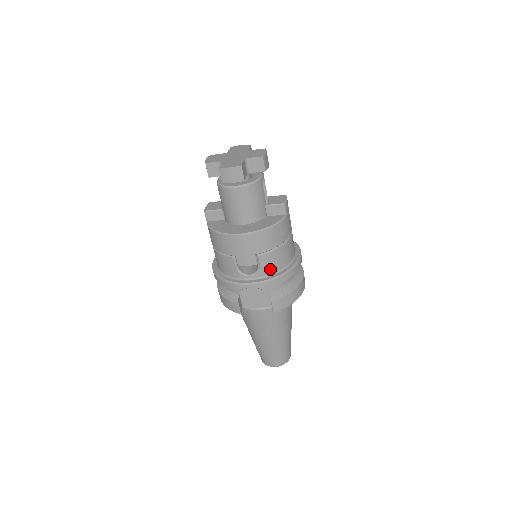
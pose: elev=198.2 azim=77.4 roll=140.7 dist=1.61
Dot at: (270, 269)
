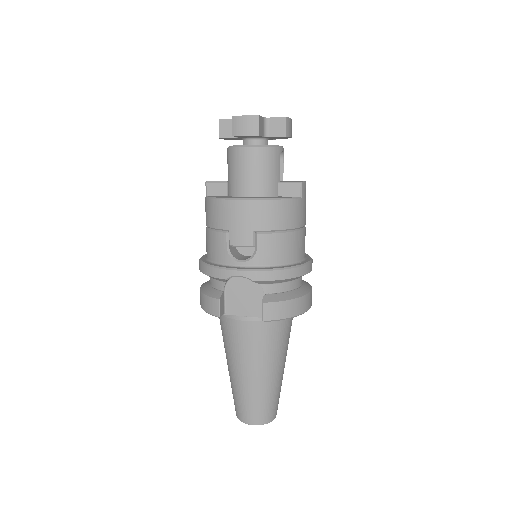
Dot at: (269, 258)
